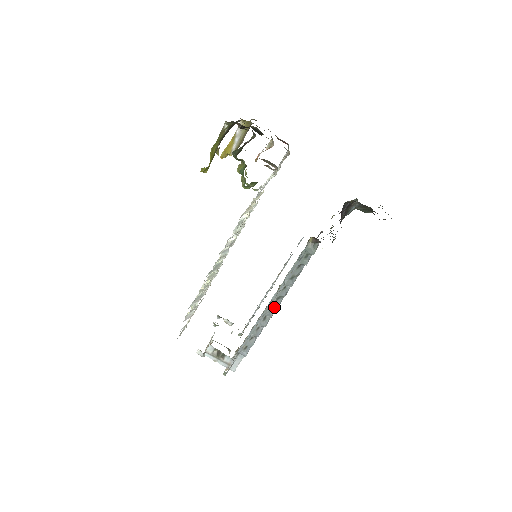
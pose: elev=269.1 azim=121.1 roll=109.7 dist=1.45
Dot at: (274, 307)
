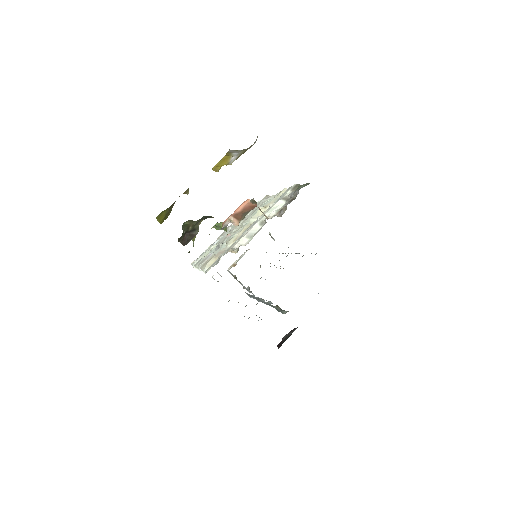
Dot at: (264, 300)
